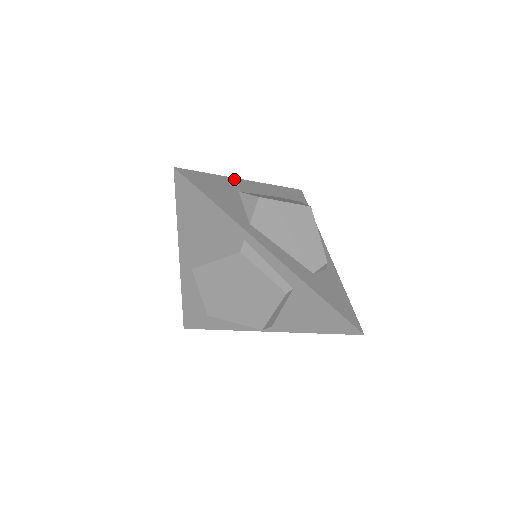
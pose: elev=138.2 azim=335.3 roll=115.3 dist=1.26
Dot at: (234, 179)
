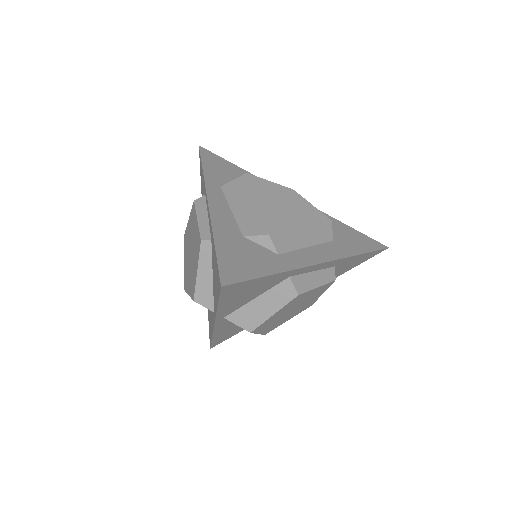
Dot at: occluded
